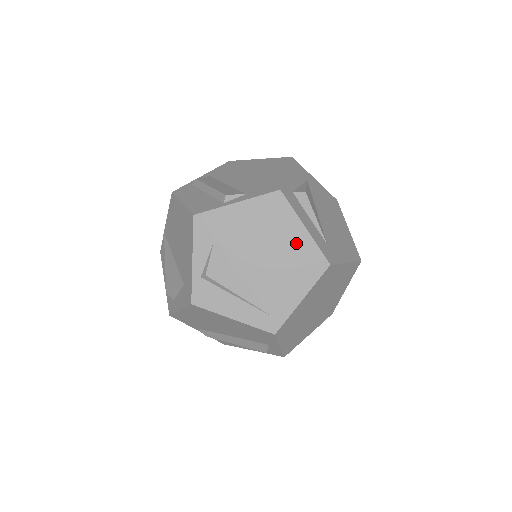
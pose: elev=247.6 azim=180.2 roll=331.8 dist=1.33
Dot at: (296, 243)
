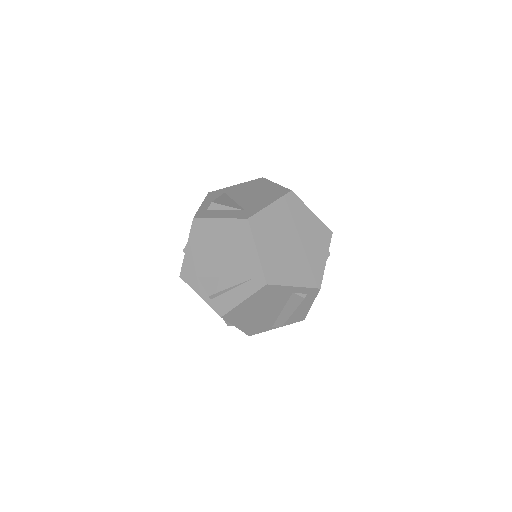
Dot at: (224, 231)
